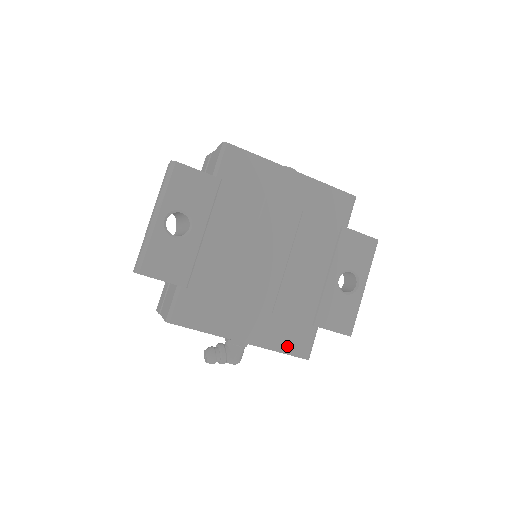
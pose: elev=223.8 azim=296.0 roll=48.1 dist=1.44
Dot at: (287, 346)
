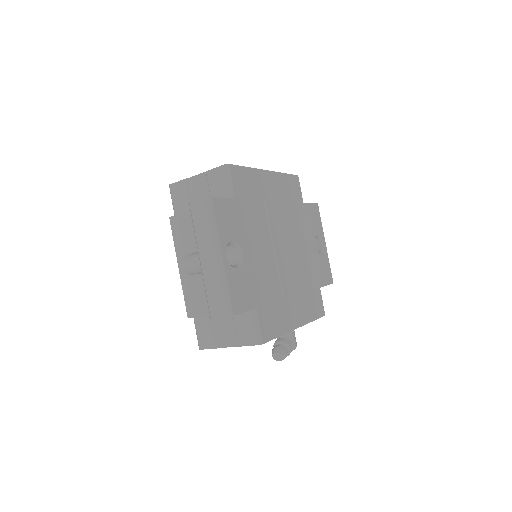
Dot at: (315, 313)
